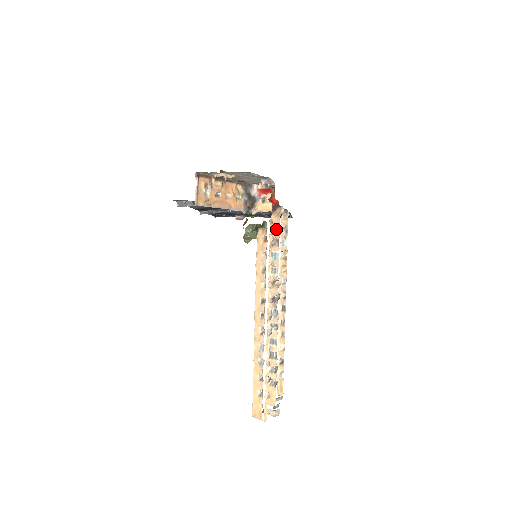
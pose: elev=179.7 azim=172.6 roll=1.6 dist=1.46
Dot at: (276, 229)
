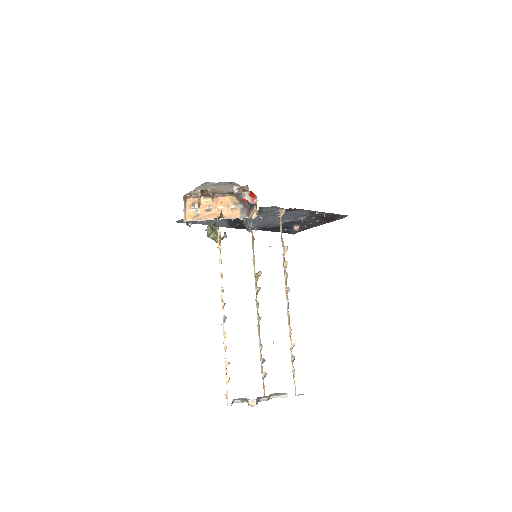
Dot at: (252, 226)
